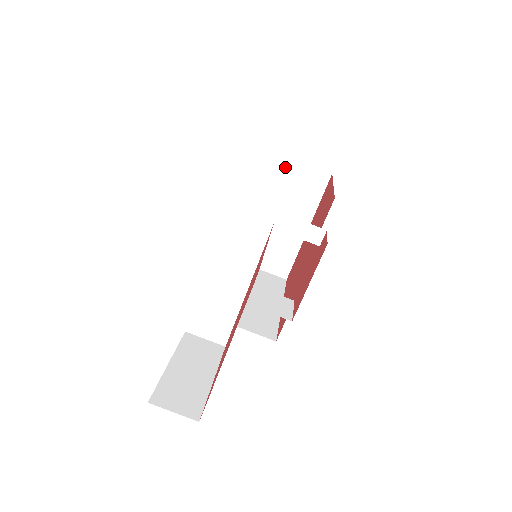
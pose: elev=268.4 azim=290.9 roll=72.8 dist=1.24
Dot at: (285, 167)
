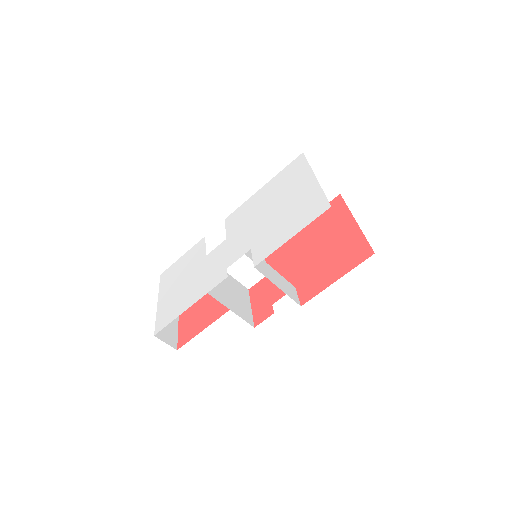
Dot at: occluded
